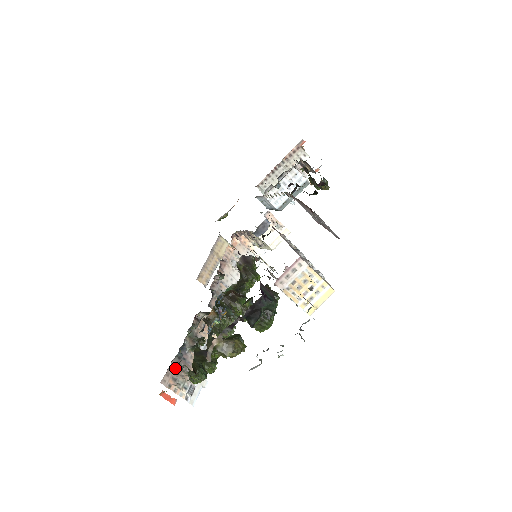
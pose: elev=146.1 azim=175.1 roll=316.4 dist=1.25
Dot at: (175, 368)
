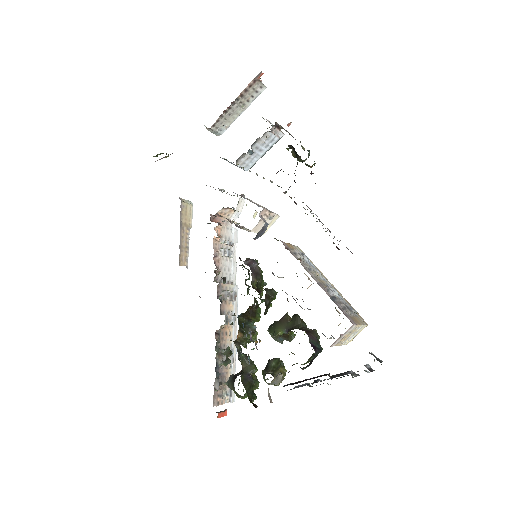
Dot at: (218, 388)
